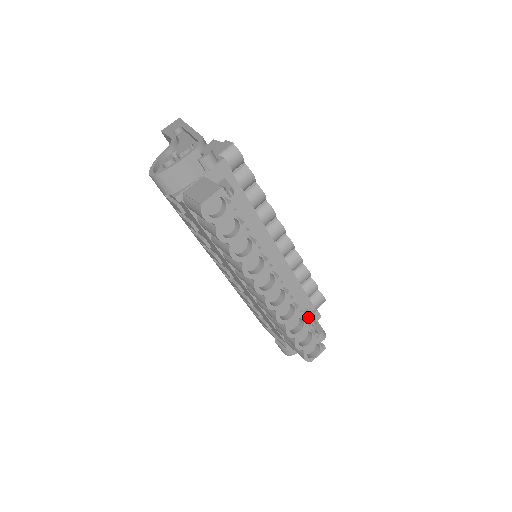
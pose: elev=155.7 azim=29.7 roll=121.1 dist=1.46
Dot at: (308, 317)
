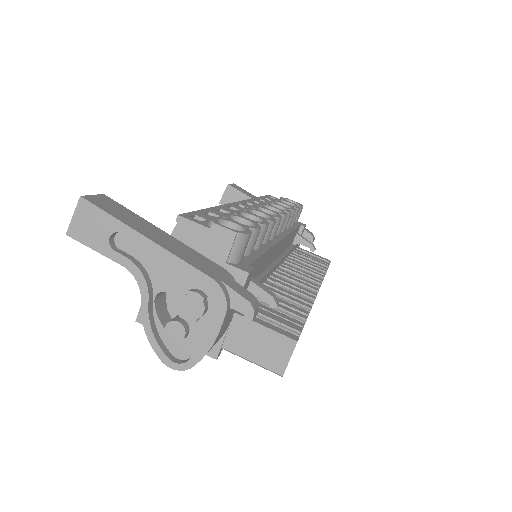
Dot at: (304, 245)
